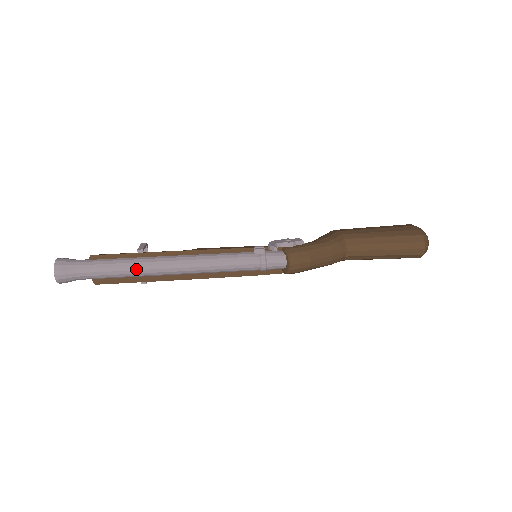
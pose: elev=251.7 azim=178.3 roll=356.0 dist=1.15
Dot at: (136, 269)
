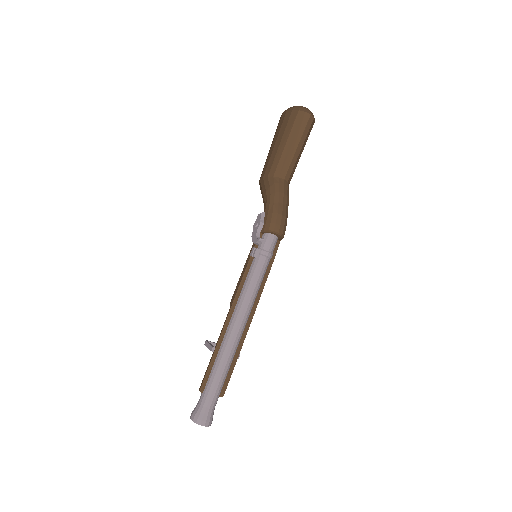
Dot at: (227, 359)
